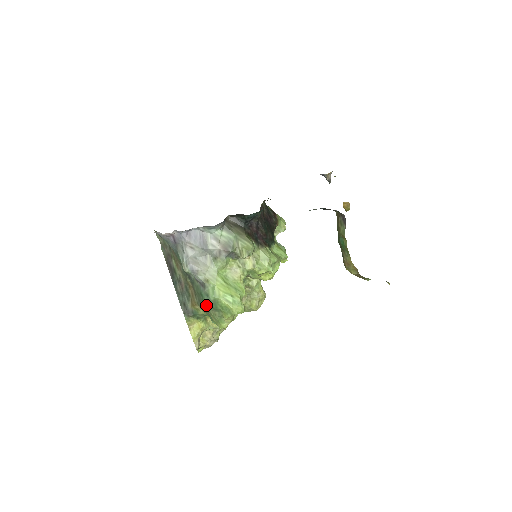
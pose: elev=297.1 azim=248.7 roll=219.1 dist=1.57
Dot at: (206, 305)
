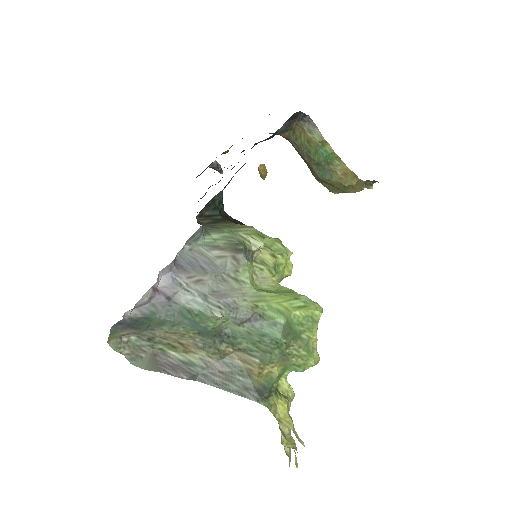
Dot at: (282, 343)
